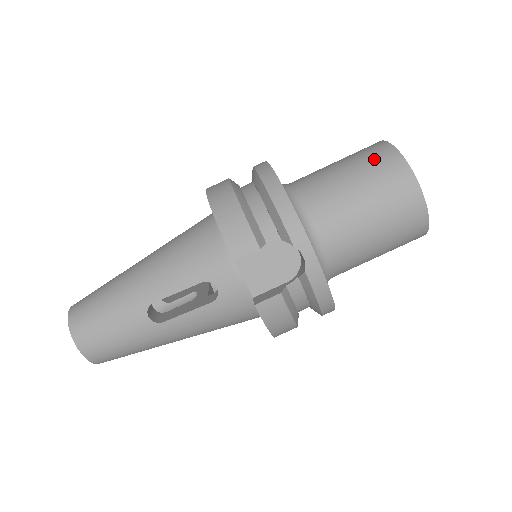
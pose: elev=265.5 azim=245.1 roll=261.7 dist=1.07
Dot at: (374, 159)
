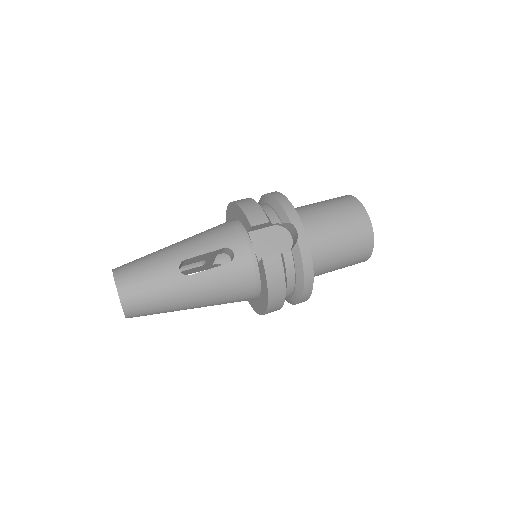
Dot at: (338, 199)
